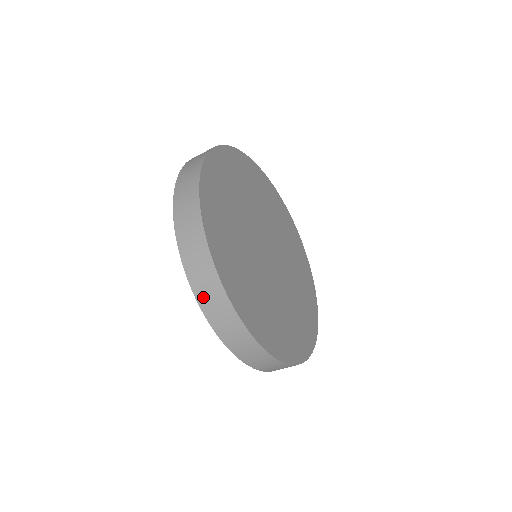
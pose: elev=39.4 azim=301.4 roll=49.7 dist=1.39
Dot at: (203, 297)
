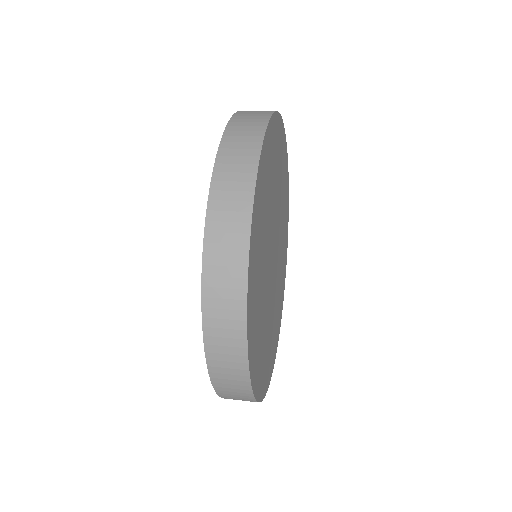
Dot at: occluded
